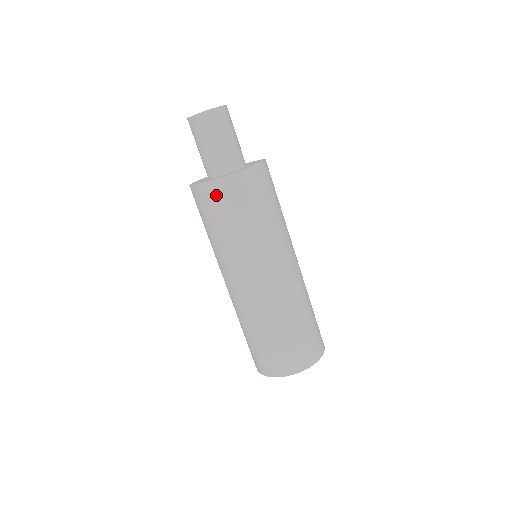
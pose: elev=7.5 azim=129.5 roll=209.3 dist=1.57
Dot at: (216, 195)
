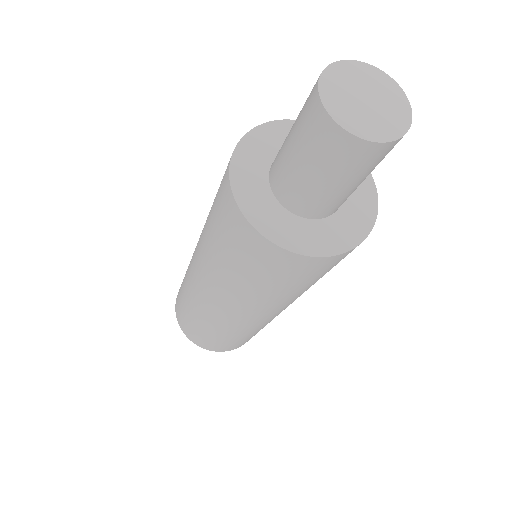
Dot at: (335, 263)
